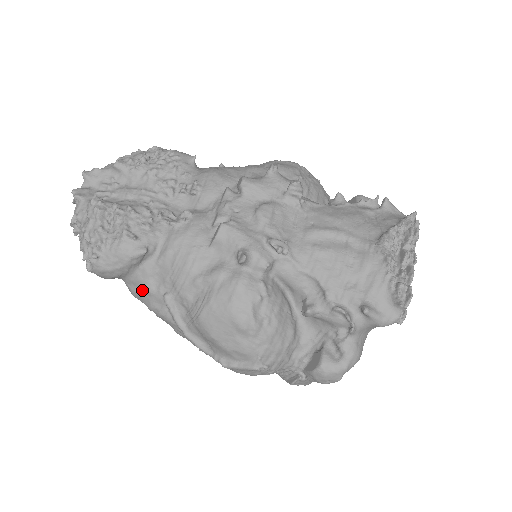
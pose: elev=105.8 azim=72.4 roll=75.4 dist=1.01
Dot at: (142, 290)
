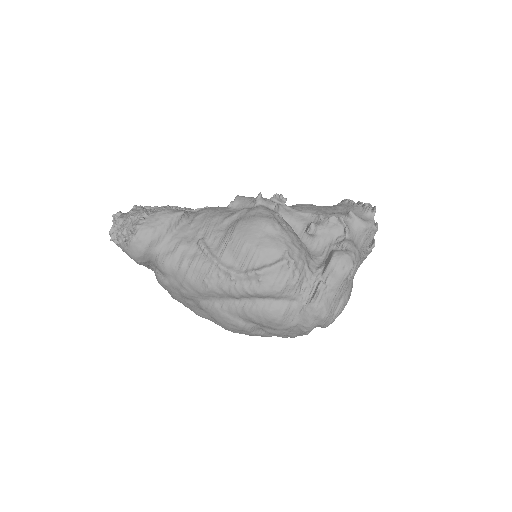
Dot at: (177, 247)
